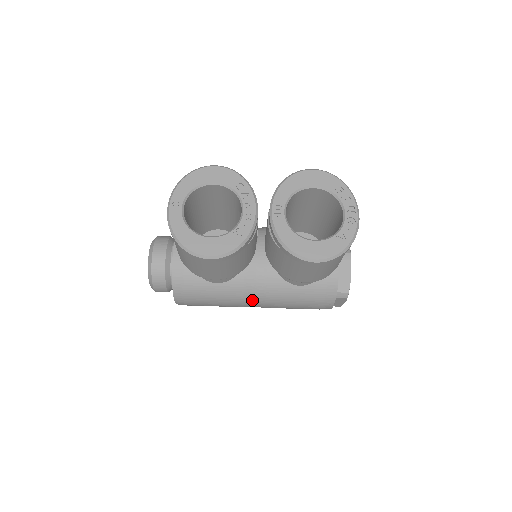
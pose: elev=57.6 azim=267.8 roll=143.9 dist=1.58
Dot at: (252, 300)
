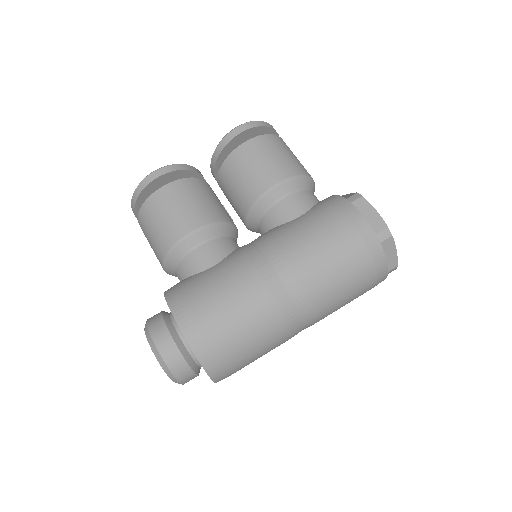
Dot at: (262, 258)
